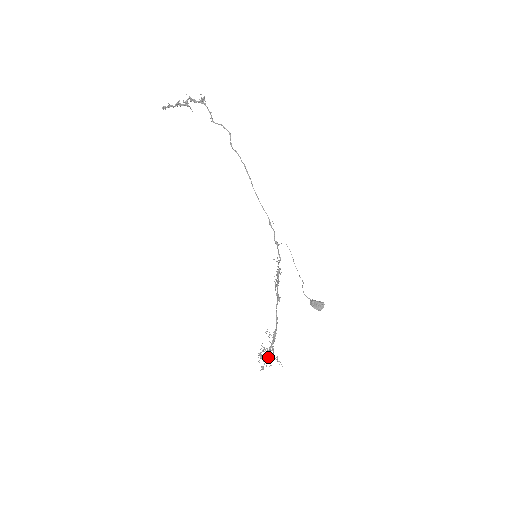
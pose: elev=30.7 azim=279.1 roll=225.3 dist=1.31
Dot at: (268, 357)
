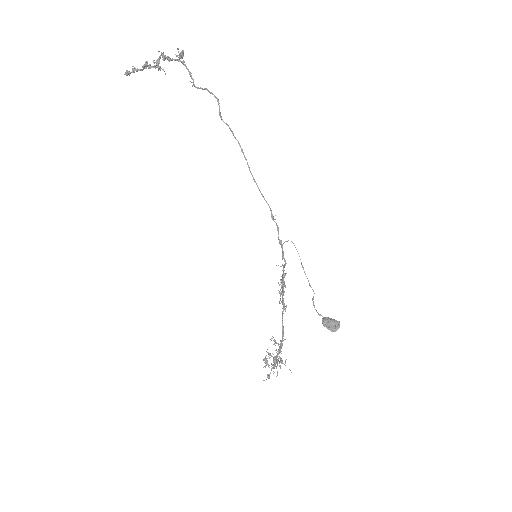
Dot at: occluded
